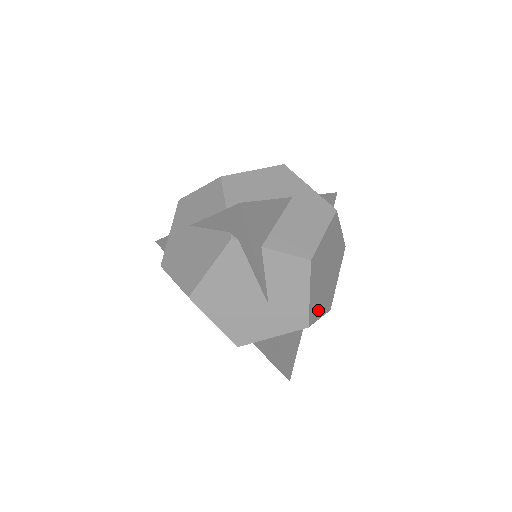
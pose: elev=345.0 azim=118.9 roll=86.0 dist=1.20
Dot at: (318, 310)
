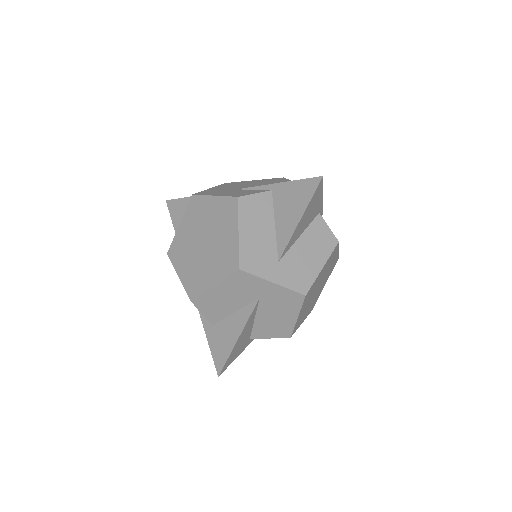
Dot at: (319, 294)
